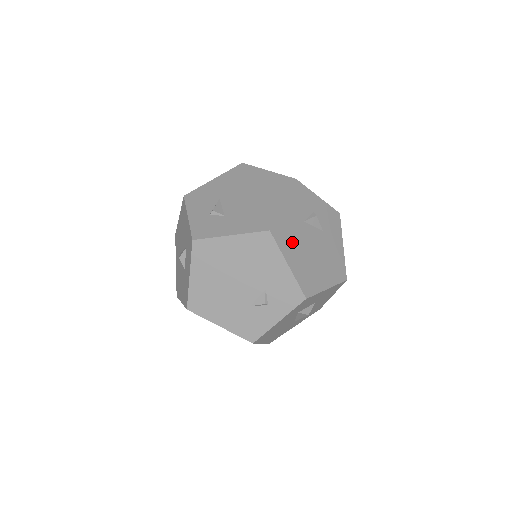
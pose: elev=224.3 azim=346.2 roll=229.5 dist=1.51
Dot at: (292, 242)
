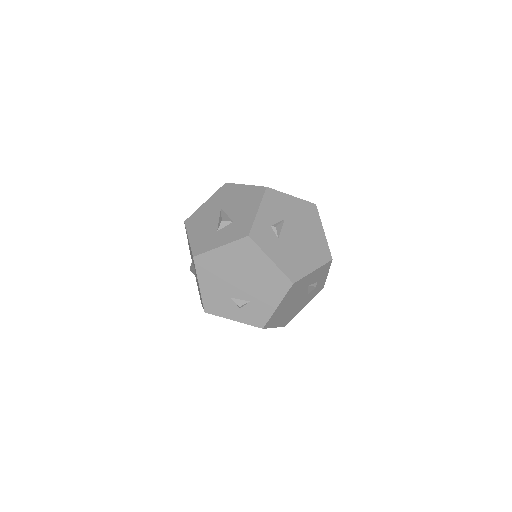
Dot at: (293, 295)
